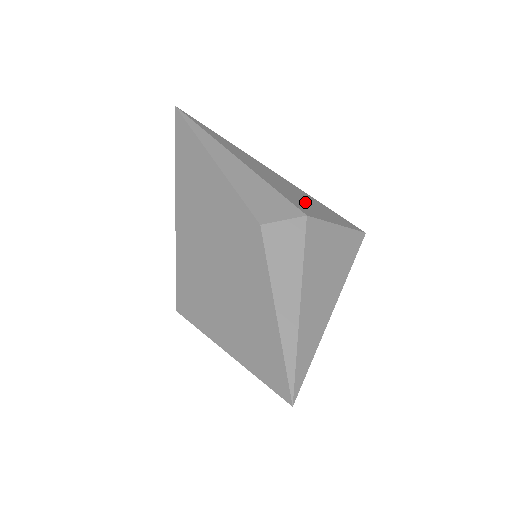
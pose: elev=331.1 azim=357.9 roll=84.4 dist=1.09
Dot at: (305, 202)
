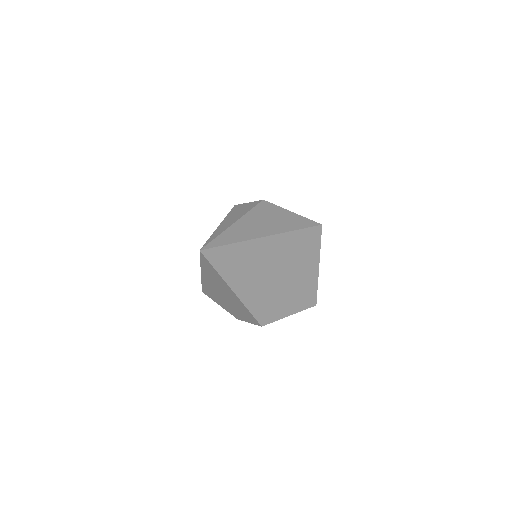
Dot at: occluded
